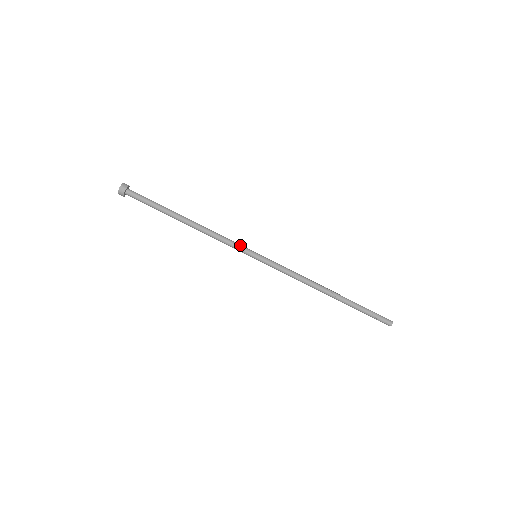
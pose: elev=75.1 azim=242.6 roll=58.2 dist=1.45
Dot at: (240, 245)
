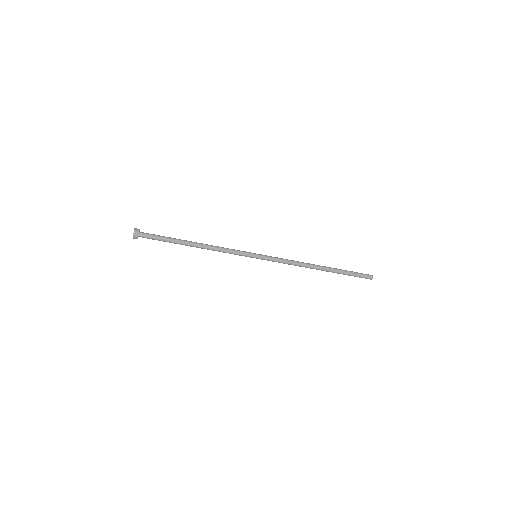
Dot at: (241, 251)
